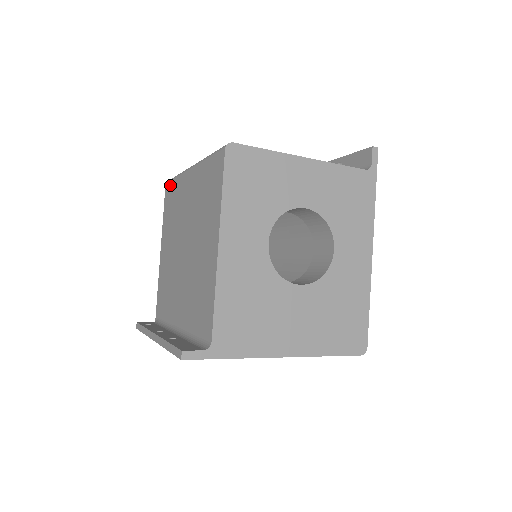
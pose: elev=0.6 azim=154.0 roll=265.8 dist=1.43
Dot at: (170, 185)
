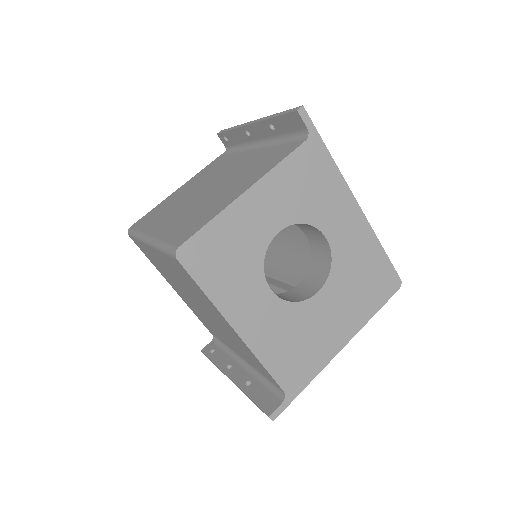
Dot at: (135, 241)
